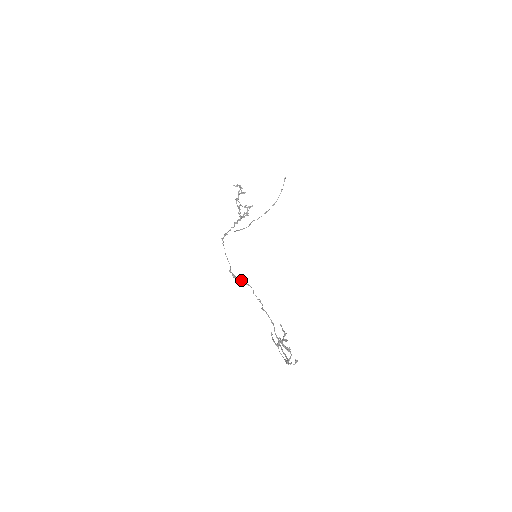
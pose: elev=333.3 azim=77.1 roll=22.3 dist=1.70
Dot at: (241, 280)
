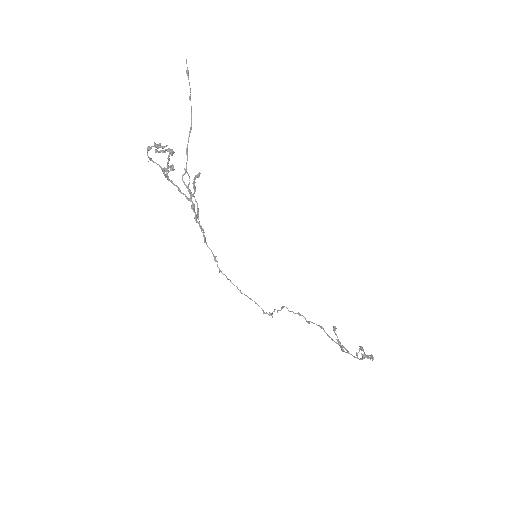
Dot at: (277, 311)
